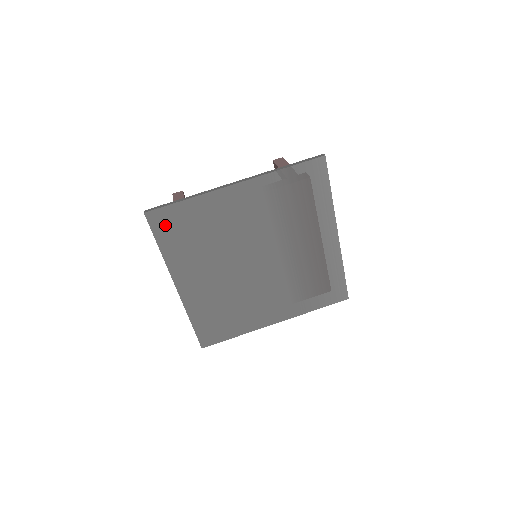
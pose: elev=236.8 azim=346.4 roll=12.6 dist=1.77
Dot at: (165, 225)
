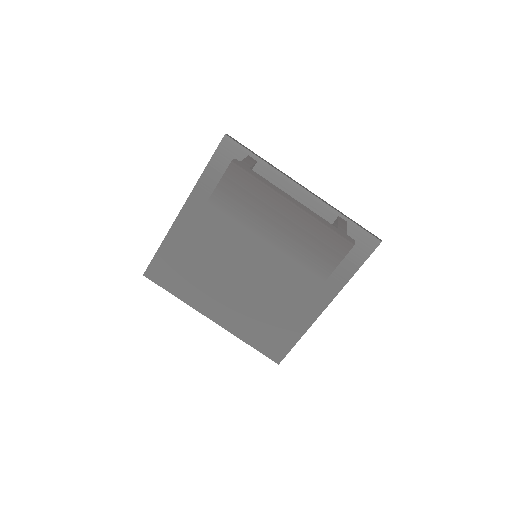
Dot at: (163, 275)
